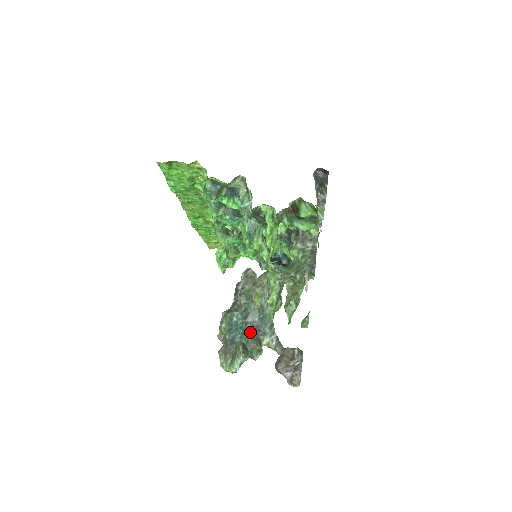
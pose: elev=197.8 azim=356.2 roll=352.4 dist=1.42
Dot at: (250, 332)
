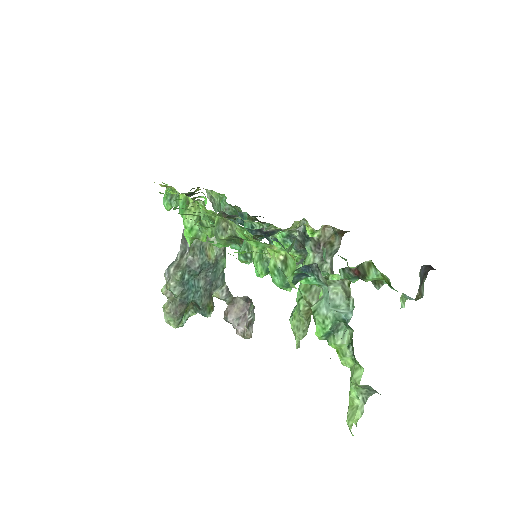
Dot at: (203, 289)
